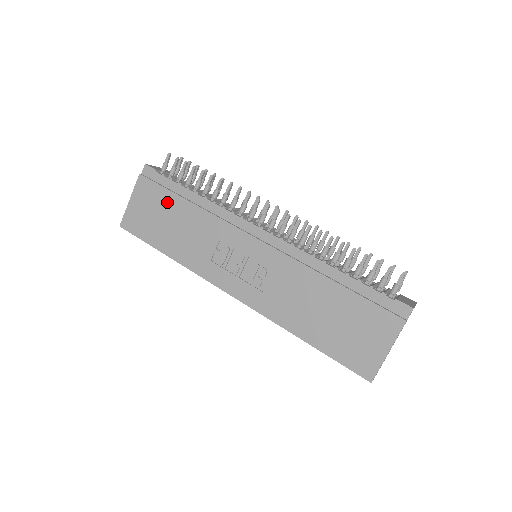
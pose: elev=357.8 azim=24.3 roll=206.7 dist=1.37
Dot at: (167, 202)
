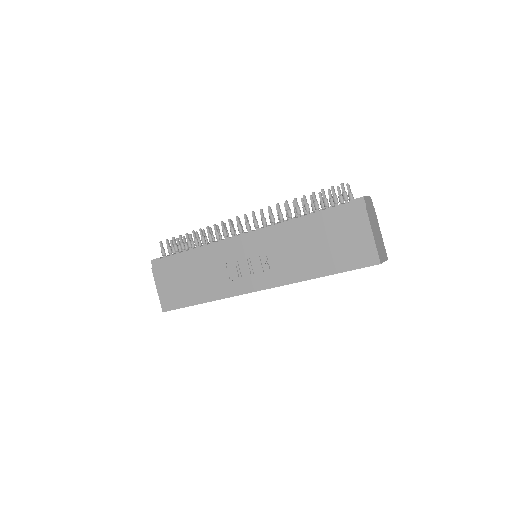
Dot at: (179, 270)
